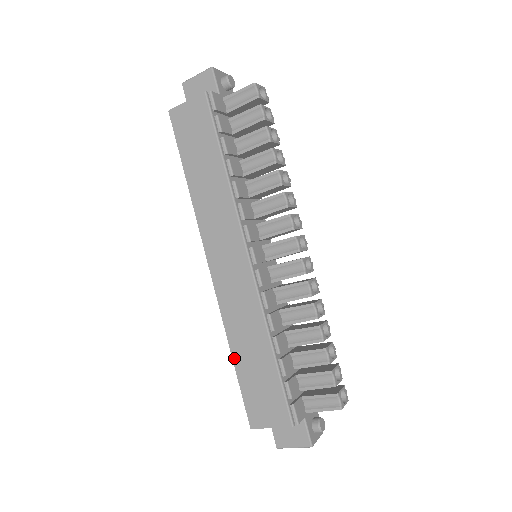
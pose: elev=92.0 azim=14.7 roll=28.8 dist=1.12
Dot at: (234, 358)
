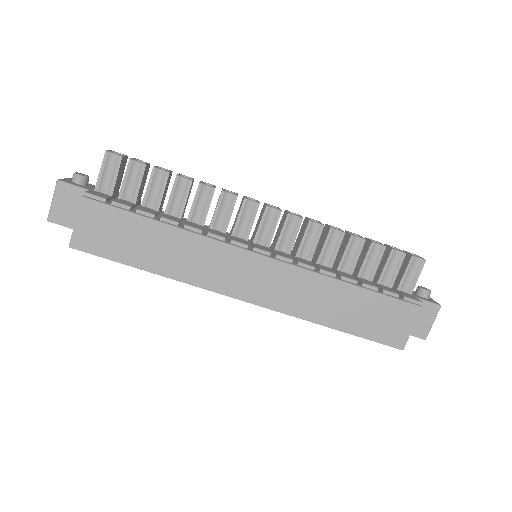
Dot at: (337, 328)
